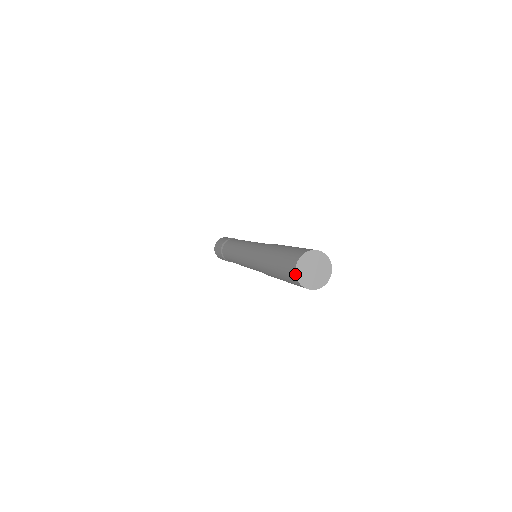
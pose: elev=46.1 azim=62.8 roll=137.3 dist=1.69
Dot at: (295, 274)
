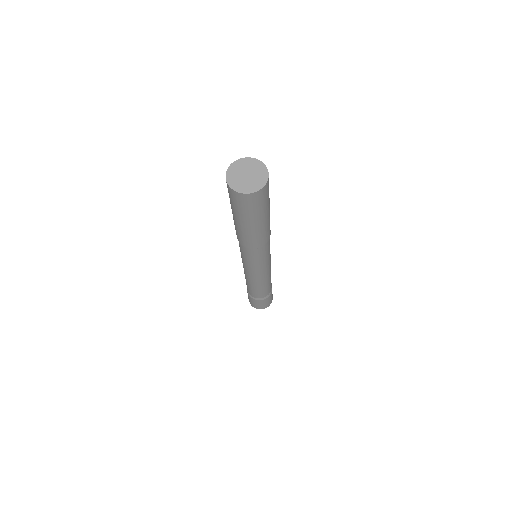
Dot at: (228, 186)
